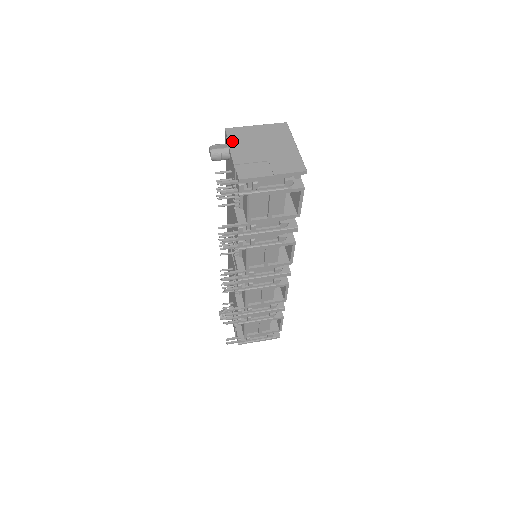
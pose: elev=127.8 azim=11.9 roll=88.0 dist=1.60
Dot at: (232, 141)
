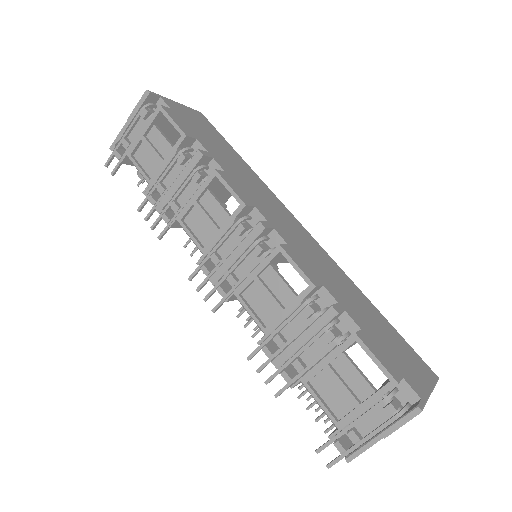
Dot at: occluded
